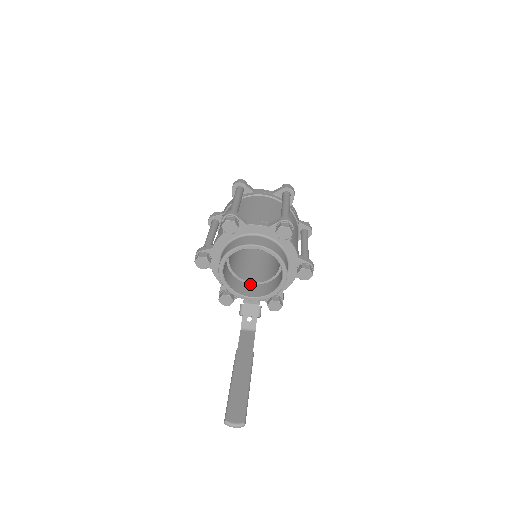
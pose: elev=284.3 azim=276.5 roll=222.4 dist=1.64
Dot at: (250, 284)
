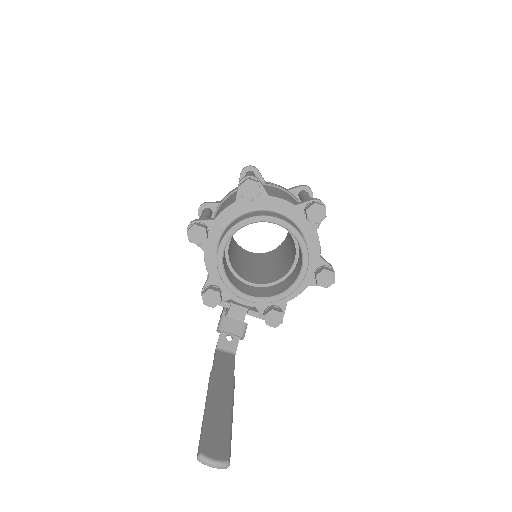
Dot at: (247, 284)
